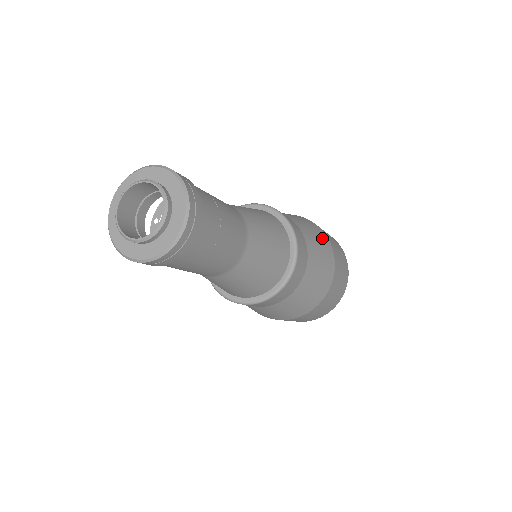
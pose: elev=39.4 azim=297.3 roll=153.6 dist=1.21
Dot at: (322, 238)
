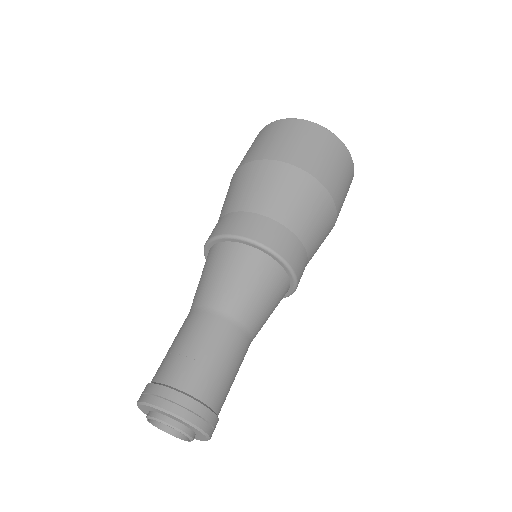
Dot at: (326, 212)
